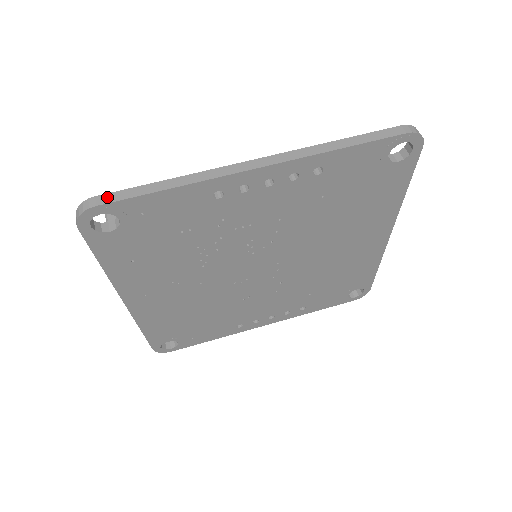
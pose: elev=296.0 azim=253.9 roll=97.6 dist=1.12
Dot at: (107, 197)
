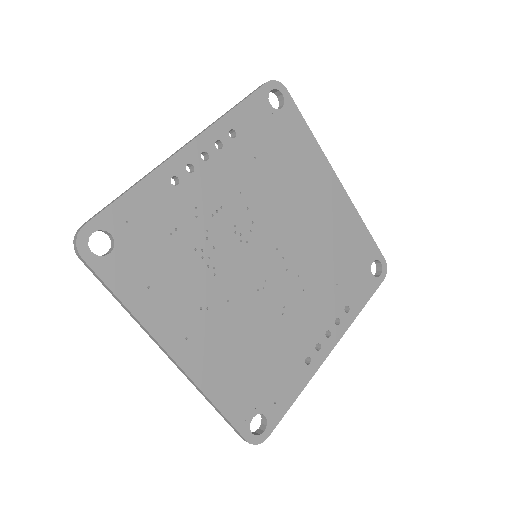
Dot at: (91, 218)
